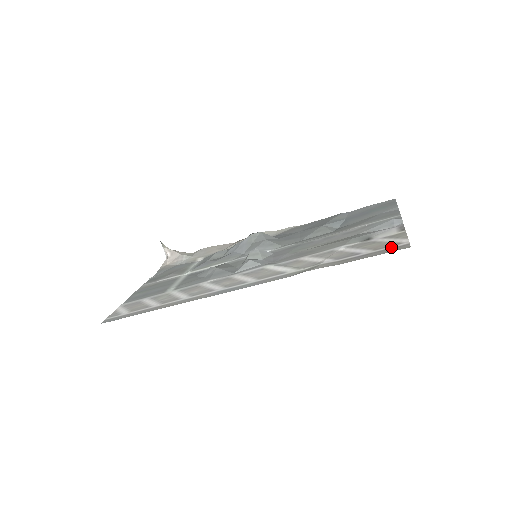
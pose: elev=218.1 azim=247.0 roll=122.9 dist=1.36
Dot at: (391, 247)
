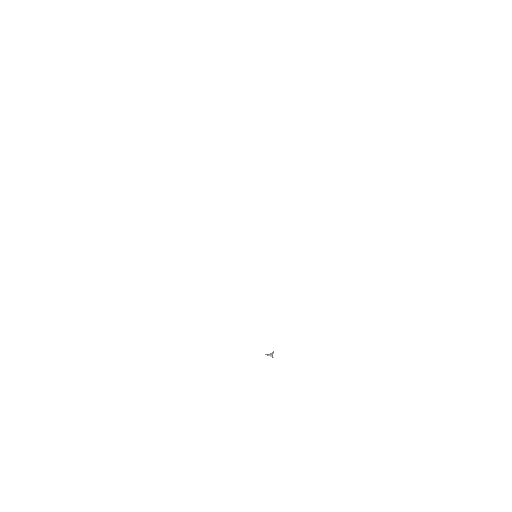
Dot at: occluded
